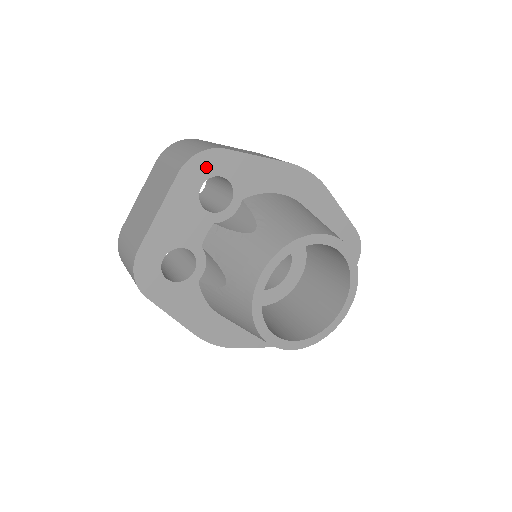
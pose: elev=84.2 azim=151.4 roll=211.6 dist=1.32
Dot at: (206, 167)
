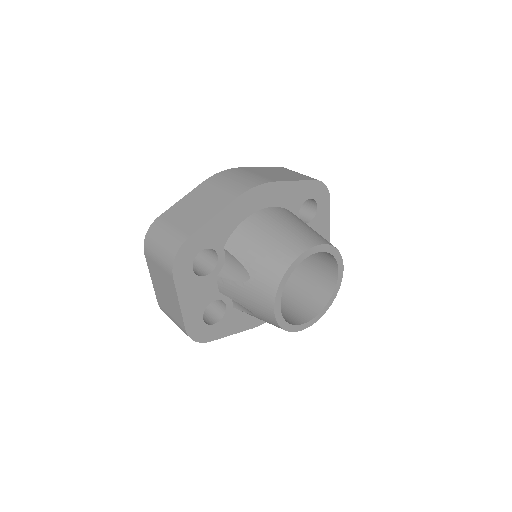
Dot at: (186, 258)
